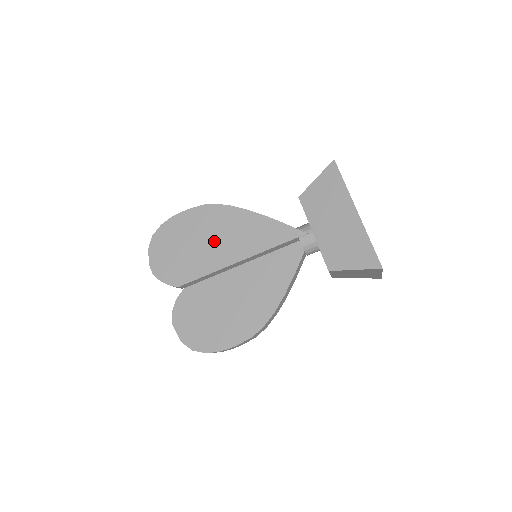
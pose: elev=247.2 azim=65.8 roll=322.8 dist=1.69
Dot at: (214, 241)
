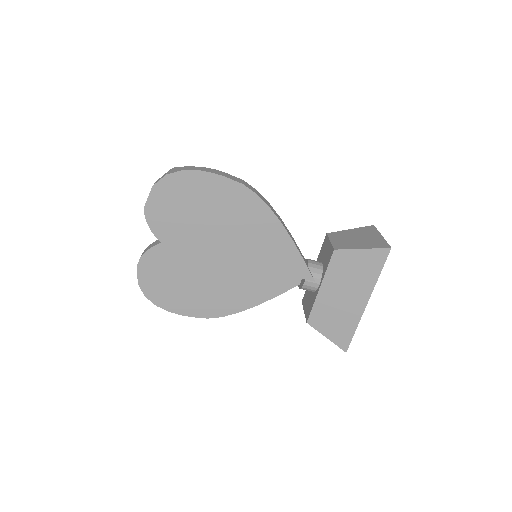
Dot at: (229, 229)
